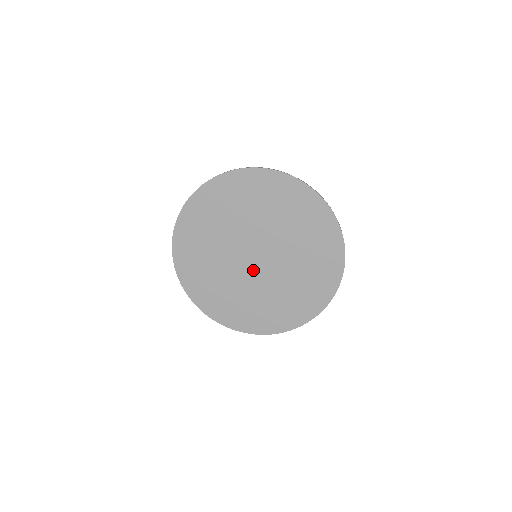
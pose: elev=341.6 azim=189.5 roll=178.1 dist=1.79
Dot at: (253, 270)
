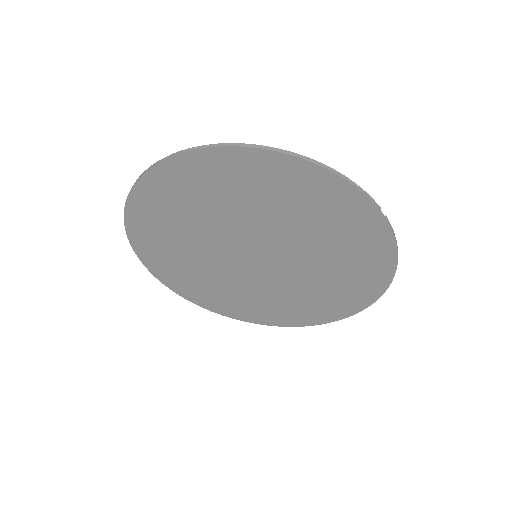
Dot at: (242, 265)
